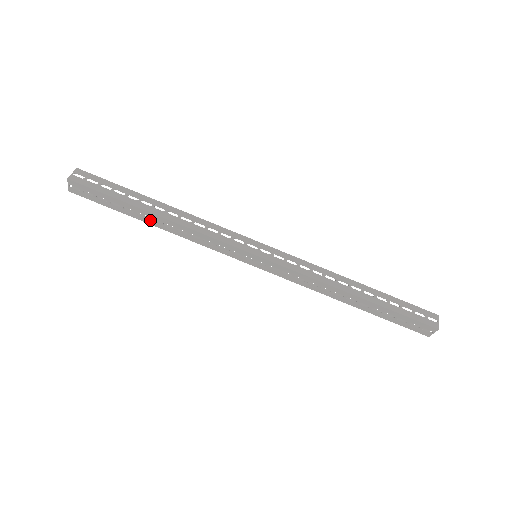
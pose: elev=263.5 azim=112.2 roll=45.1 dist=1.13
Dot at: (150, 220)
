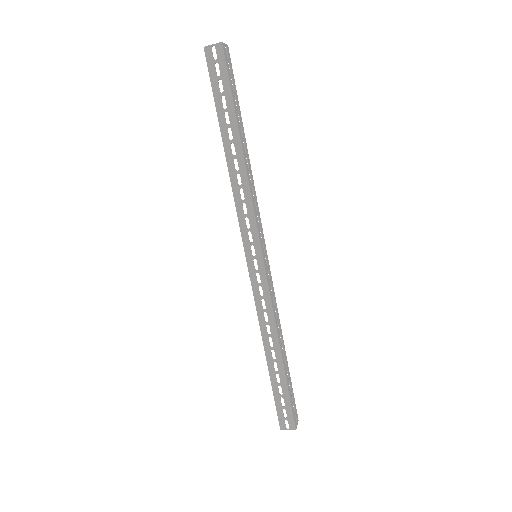
Dot at: (230, 144)
